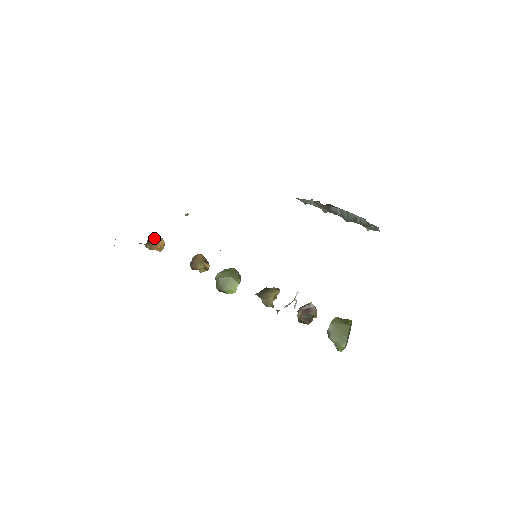
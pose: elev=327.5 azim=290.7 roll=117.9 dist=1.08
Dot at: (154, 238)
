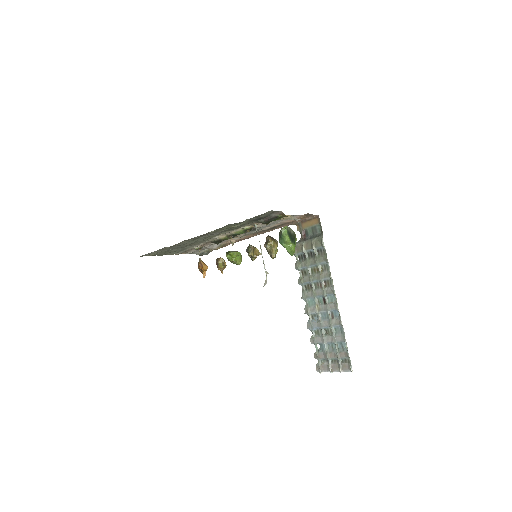
Dot at: occluded
